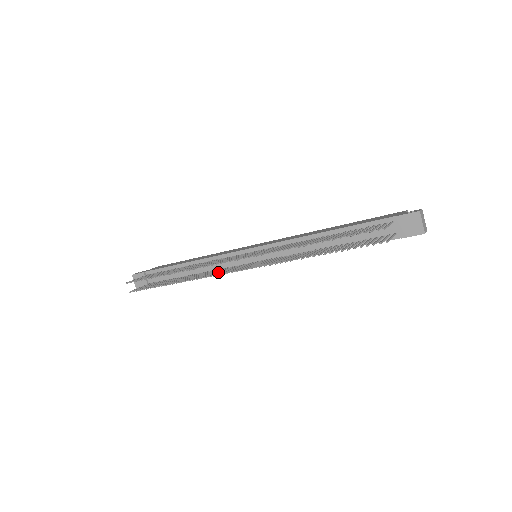
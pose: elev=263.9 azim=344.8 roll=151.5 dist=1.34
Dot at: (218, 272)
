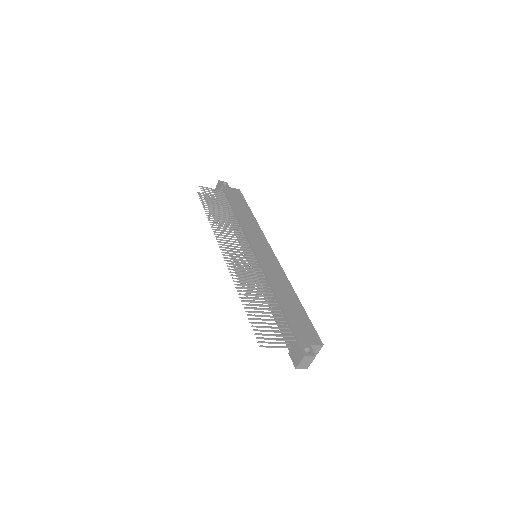
Dot at: occluded
